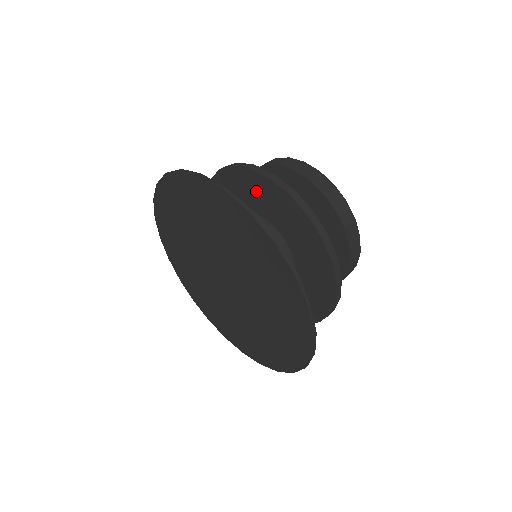
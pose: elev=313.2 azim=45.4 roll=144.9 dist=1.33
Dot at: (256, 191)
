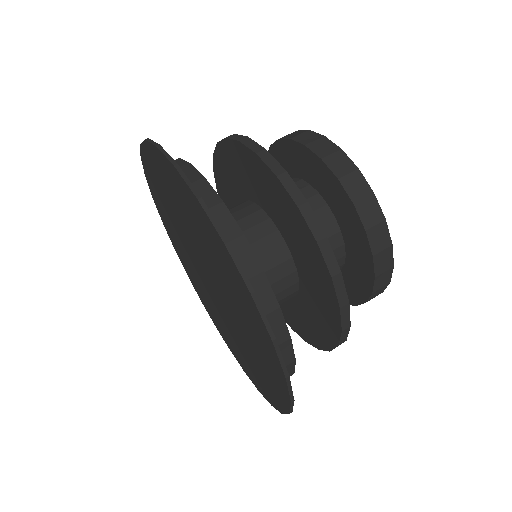
Dot at: (250, 172)
